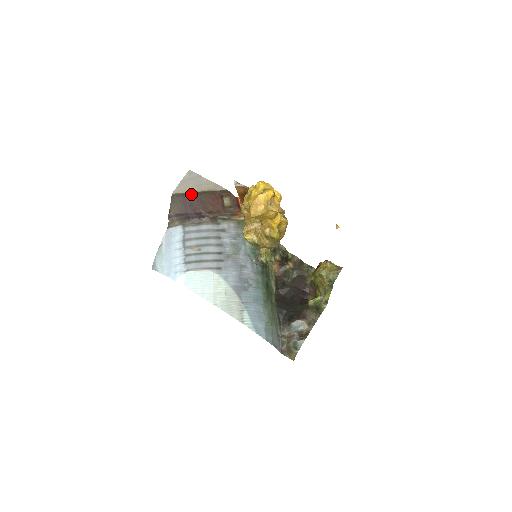
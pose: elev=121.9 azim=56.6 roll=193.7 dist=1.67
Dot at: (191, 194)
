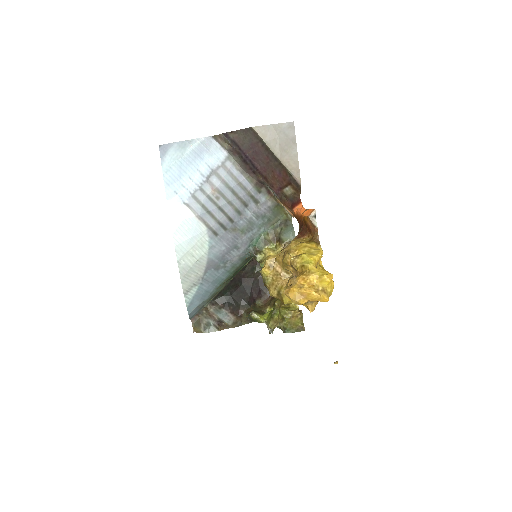
Dot at: (268, 149)
